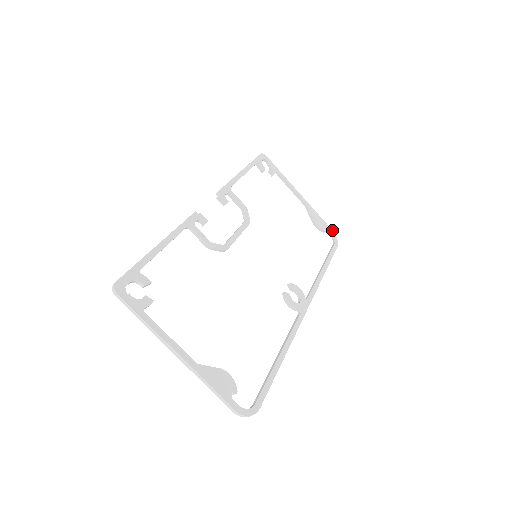
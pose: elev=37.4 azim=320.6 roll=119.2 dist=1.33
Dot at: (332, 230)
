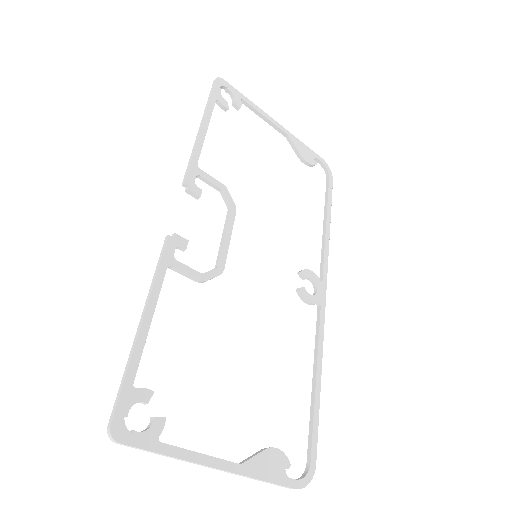
Dot at: (322, 158)
